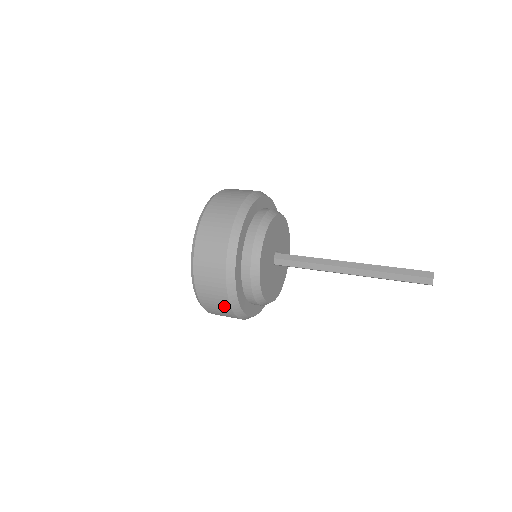
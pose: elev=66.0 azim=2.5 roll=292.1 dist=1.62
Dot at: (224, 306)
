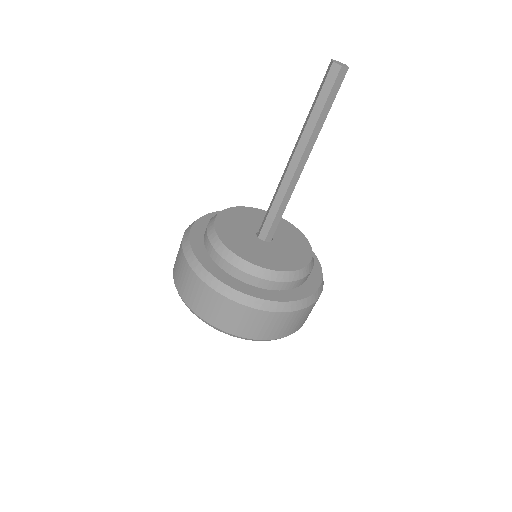
Dot at: (245, 313)
